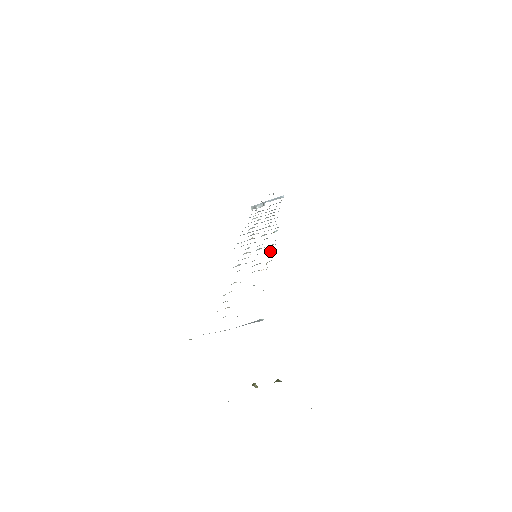
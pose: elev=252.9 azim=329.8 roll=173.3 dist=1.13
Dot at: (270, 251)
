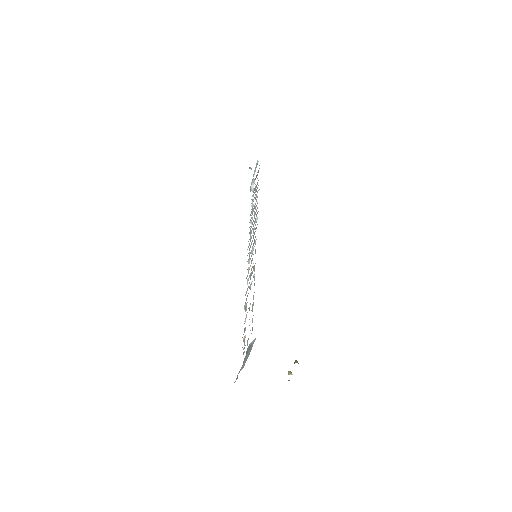
Dot at: occluded
